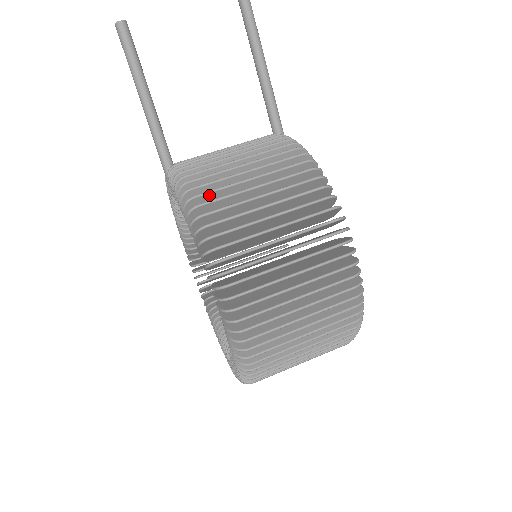
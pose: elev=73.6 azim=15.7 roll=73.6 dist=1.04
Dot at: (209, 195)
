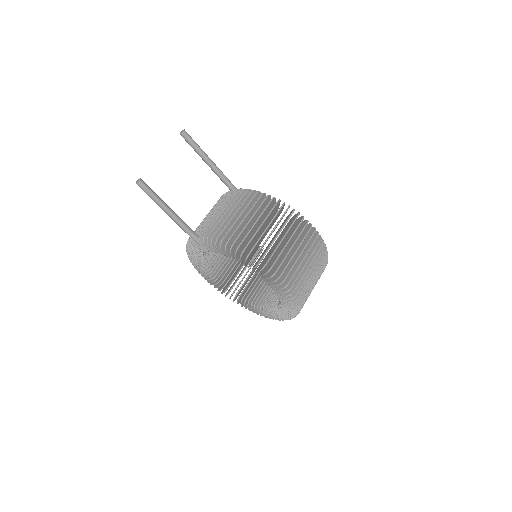
Dot at: (238, 239)
